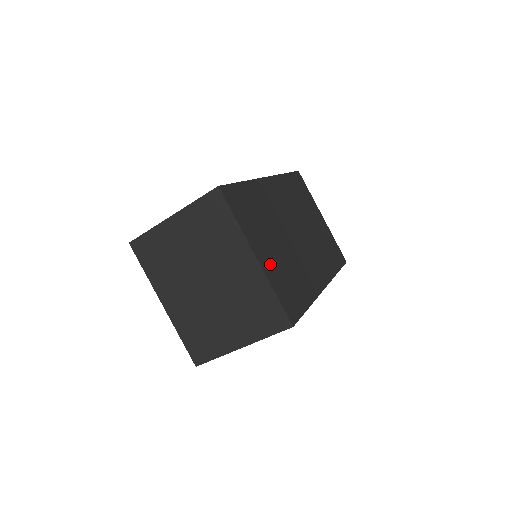
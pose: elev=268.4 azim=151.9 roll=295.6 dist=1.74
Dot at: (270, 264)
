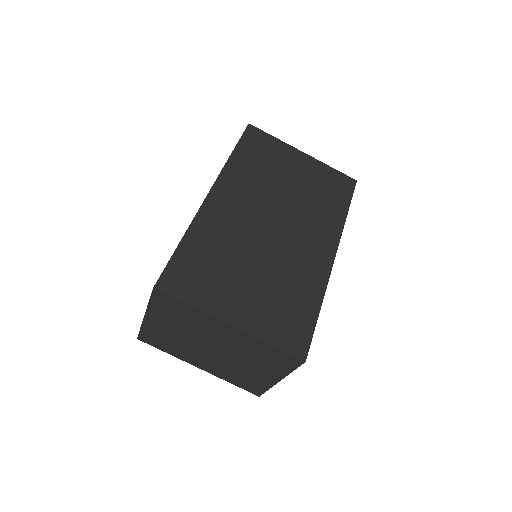
Dot at: (251, 313)
